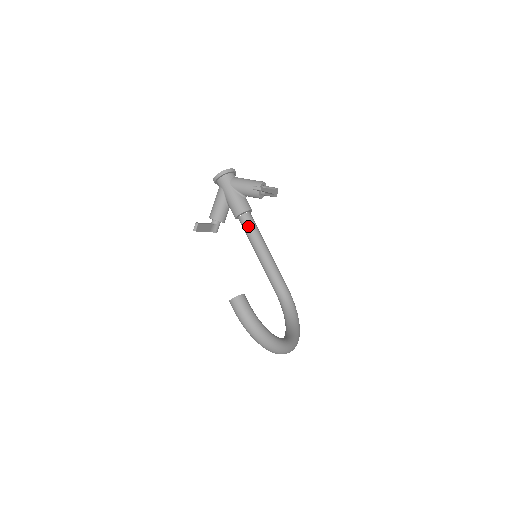
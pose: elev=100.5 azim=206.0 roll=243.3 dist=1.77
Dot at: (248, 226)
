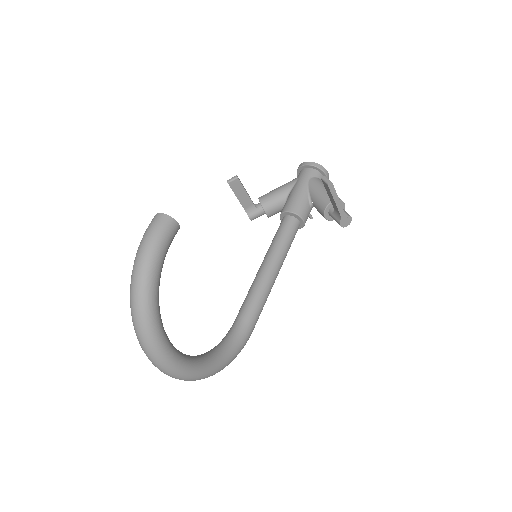
Dot at: (283, 230)
